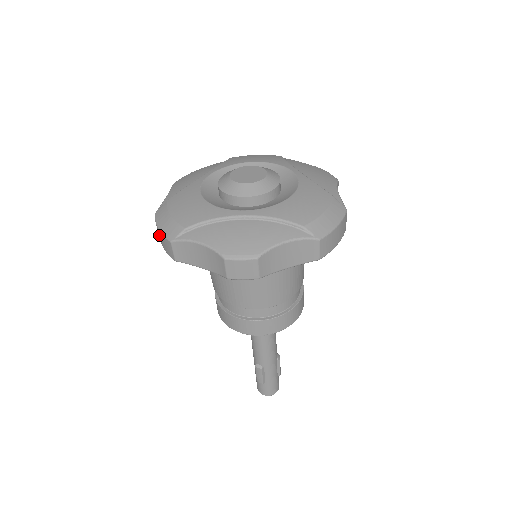
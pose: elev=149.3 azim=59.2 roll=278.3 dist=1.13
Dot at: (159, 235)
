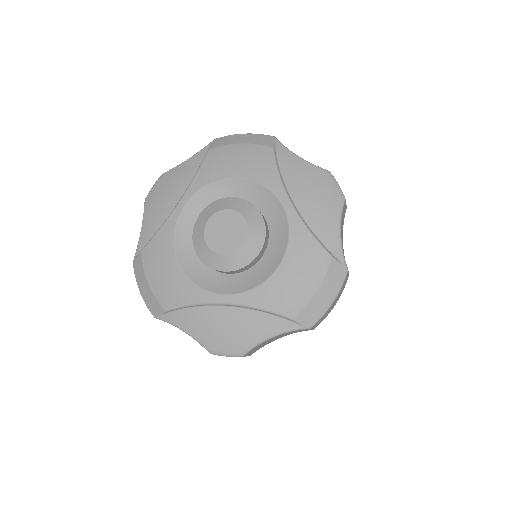
Dot at: occluded
